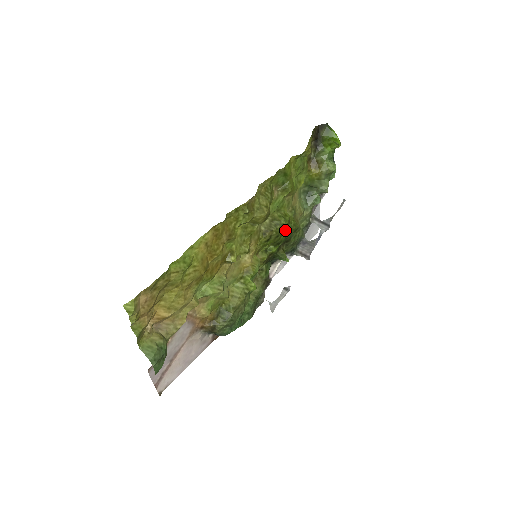
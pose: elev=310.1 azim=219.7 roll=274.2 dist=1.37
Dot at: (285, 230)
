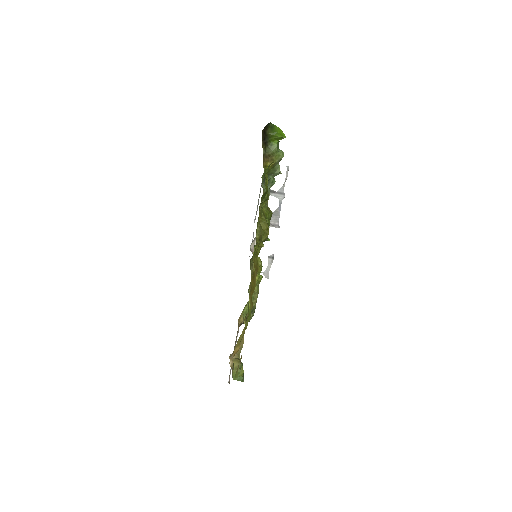
Dot at: occluded
